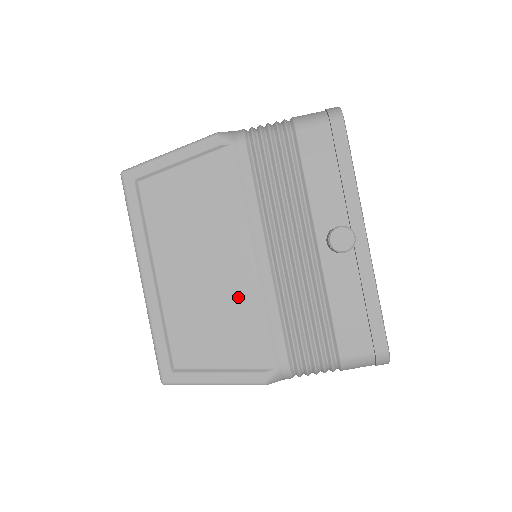
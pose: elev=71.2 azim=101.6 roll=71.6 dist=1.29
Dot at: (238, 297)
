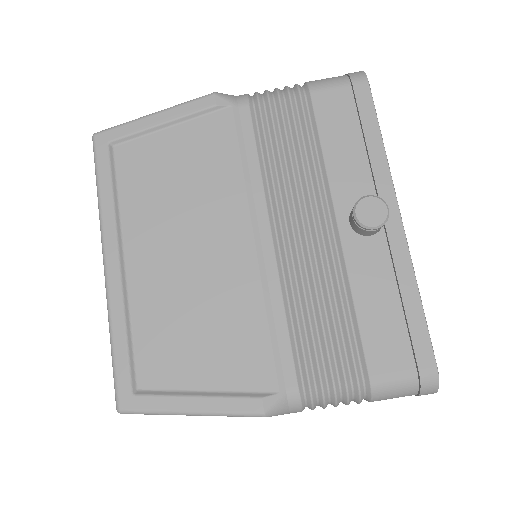
Dot at: (231, 291)
